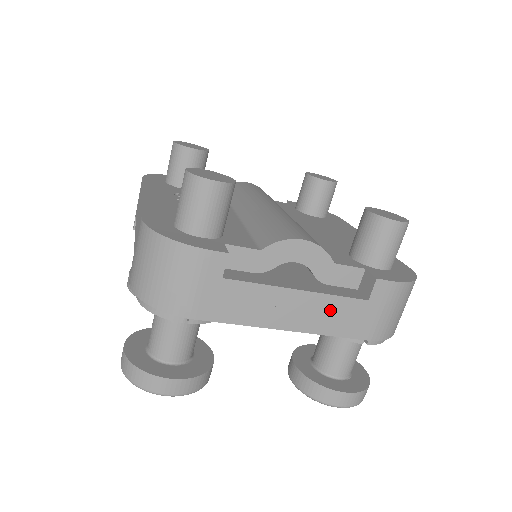
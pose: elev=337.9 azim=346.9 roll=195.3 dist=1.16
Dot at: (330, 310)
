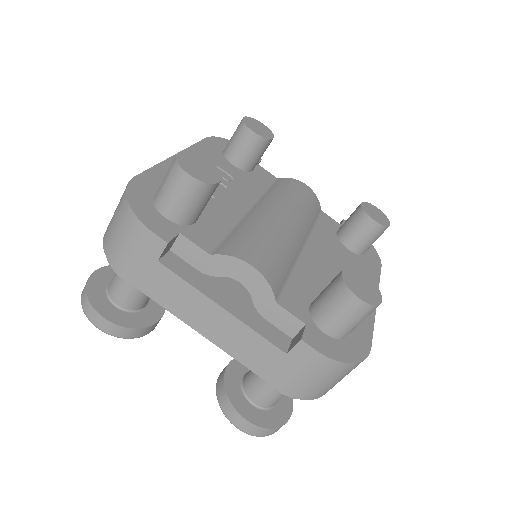
Dot at: (247, 341)
